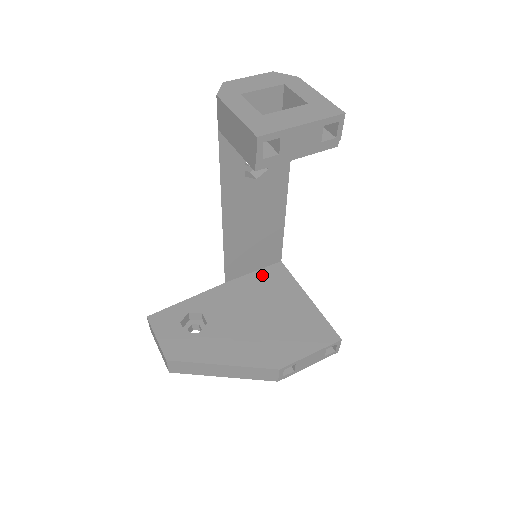
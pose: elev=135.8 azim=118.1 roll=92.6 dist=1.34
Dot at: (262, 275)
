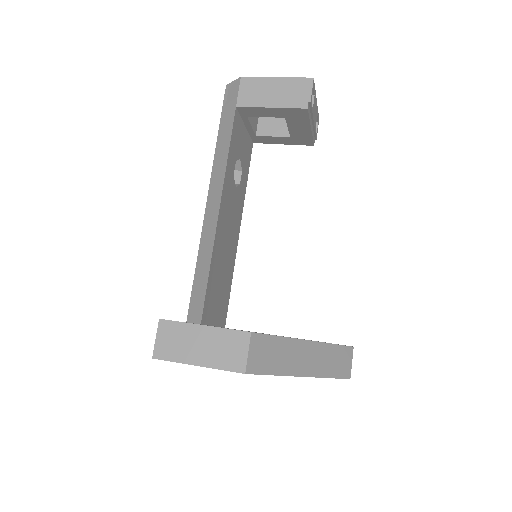
Dot at: occluded
